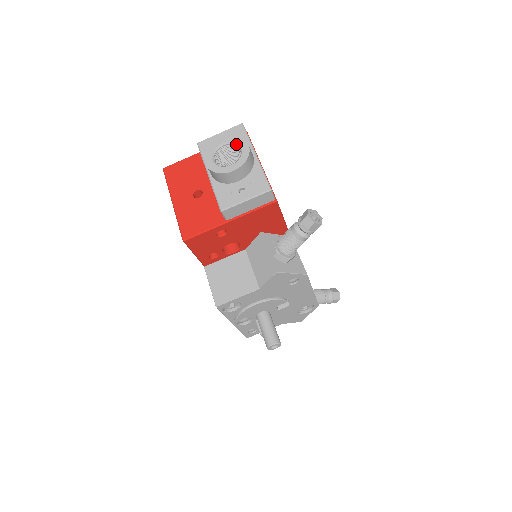
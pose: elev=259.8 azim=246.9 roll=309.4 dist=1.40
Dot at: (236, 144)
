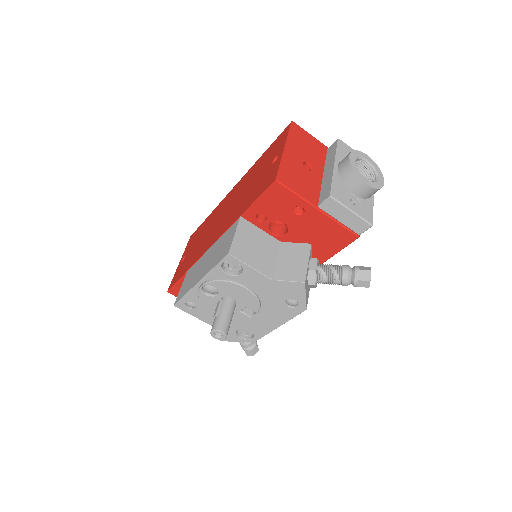
Dot at: (376, 172)
